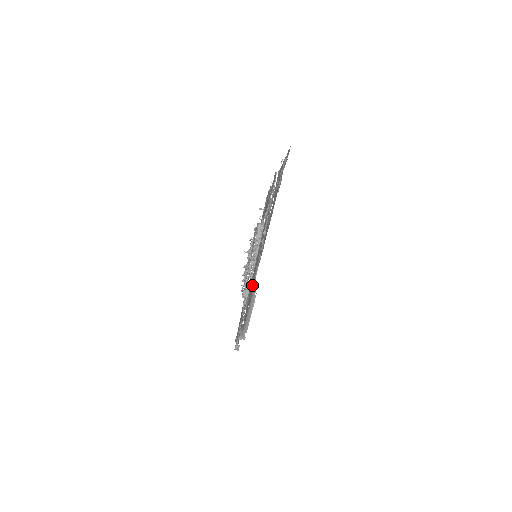
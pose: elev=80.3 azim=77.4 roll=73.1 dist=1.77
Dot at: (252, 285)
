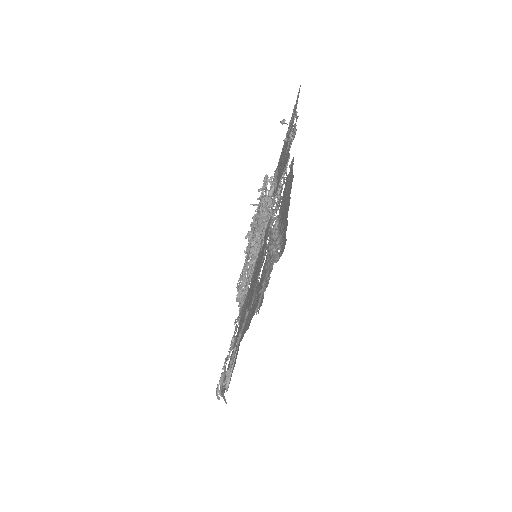
Dot at: occluded
